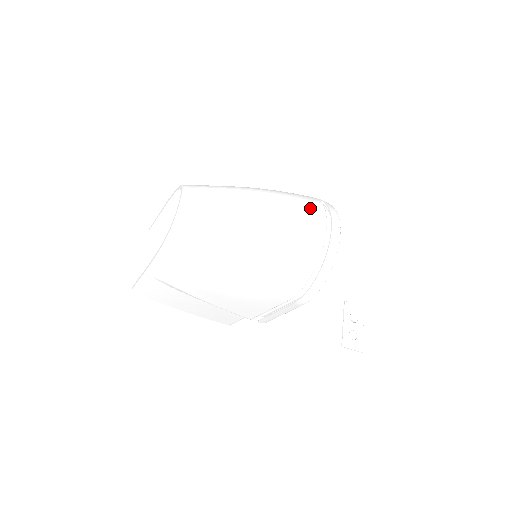
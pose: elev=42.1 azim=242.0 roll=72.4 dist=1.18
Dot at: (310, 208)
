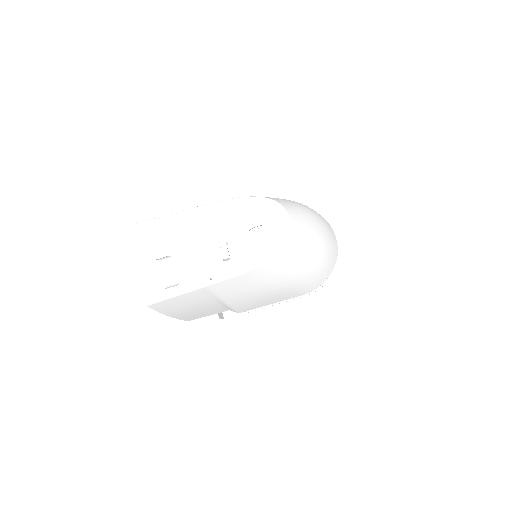
Dot at: (326, 221)
